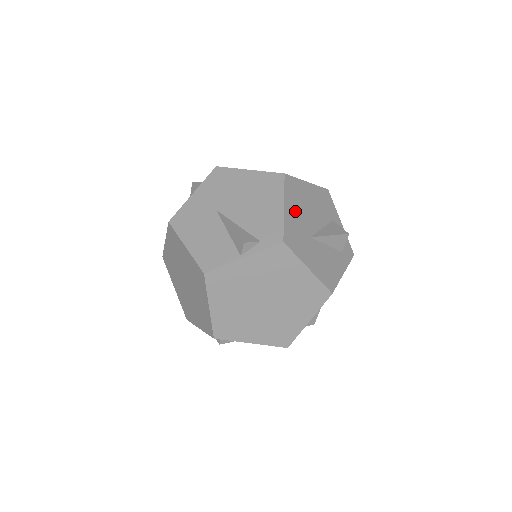
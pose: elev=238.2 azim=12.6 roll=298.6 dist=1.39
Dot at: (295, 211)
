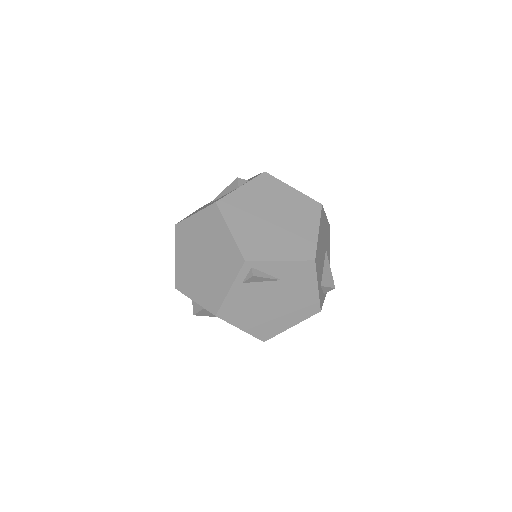
Dot at: occluded
